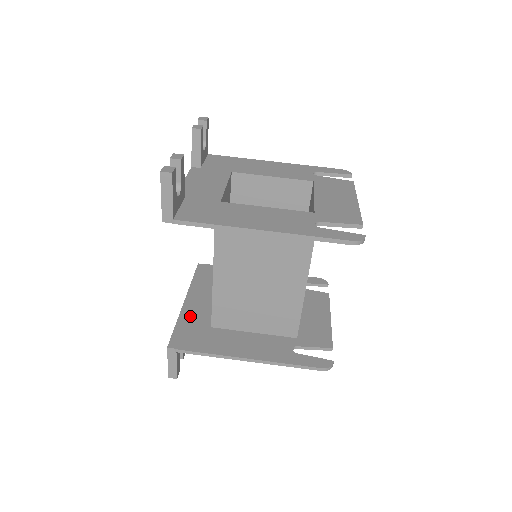
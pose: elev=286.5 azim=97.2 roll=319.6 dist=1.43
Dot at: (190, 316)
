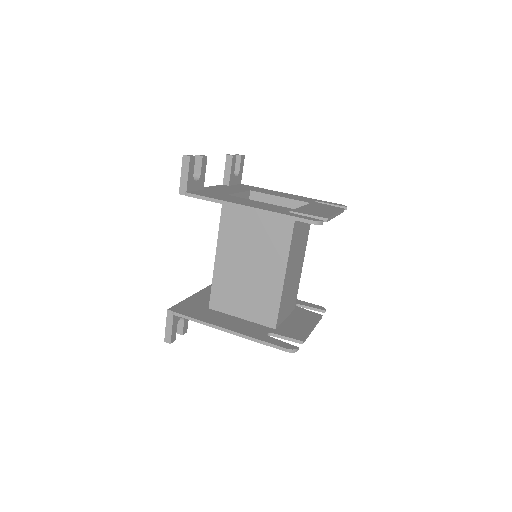
Dot at: (196, 300)
